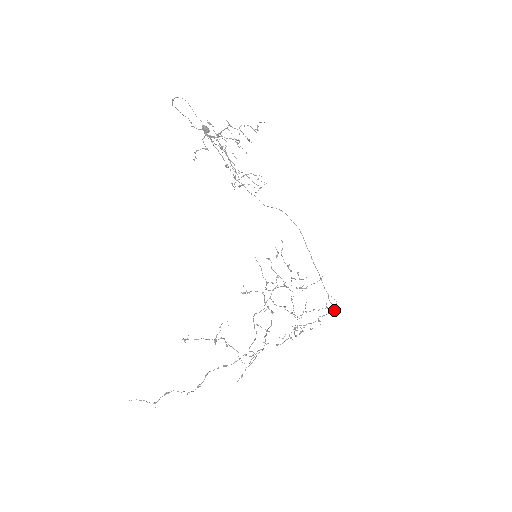
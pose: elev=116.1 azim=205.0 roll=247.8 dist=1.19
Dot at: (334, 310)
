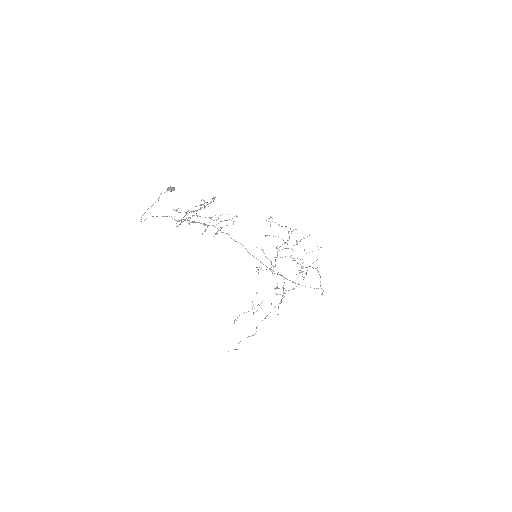
Dot at: (321, 294)
